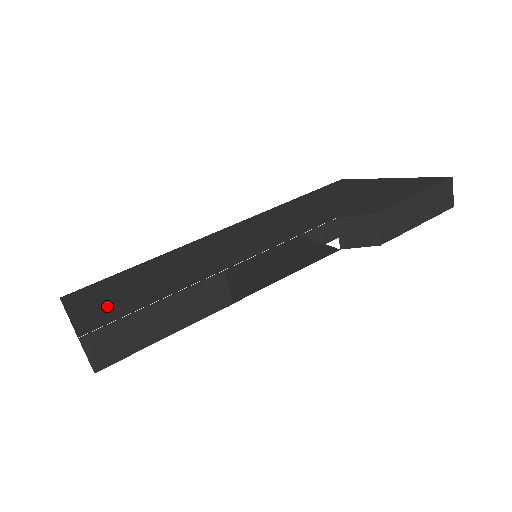
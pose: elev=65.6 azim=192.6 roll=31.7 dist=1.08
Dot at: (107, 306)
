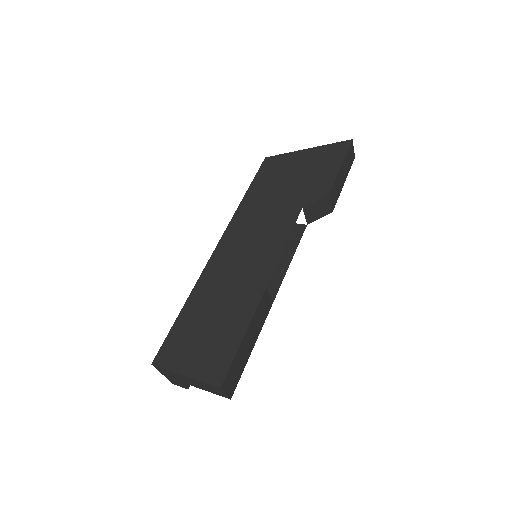
Dot at: (208, 354)
